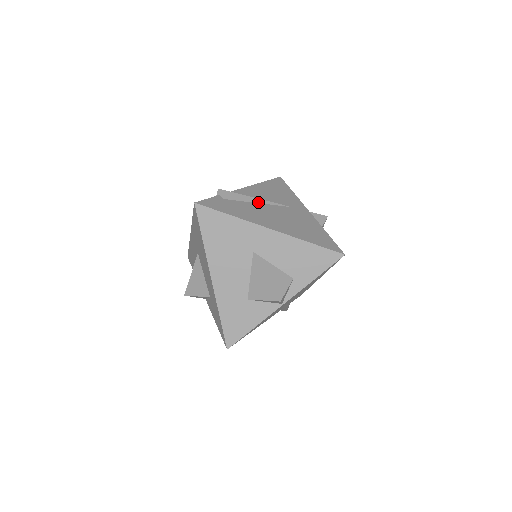
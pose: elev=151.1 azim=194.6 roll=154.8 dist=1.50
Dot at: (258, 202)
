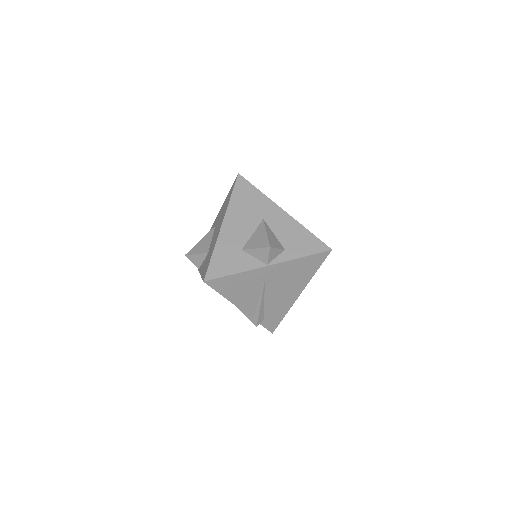
Dot at: occluded
